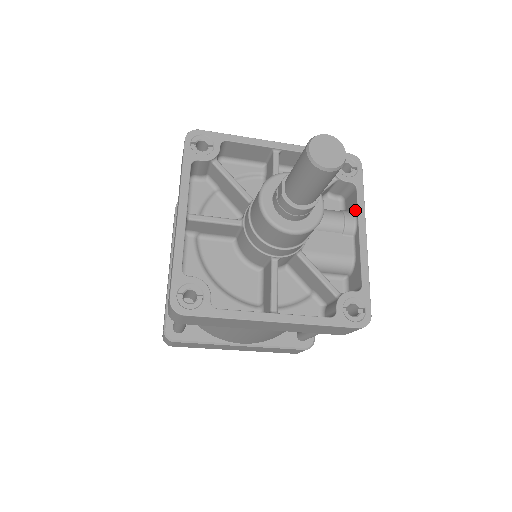
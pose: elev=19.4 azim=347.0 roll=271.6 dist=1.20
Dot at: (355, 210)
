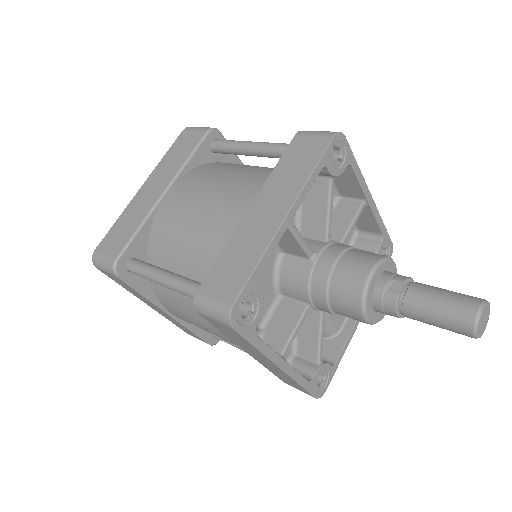
Dot at: occluded
